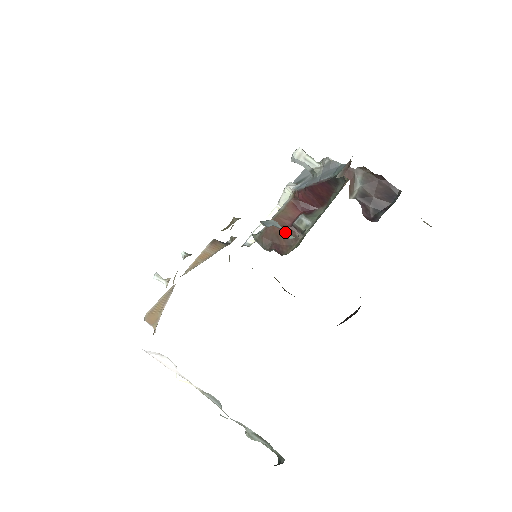
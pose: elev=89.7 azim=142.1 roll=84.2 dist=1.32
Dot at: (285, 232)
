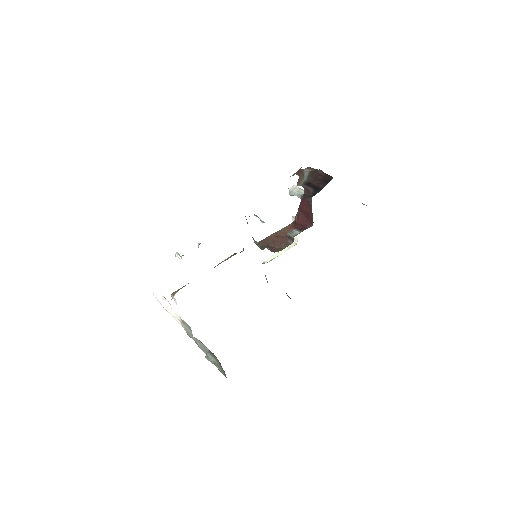
Dot at: (260, 219)
